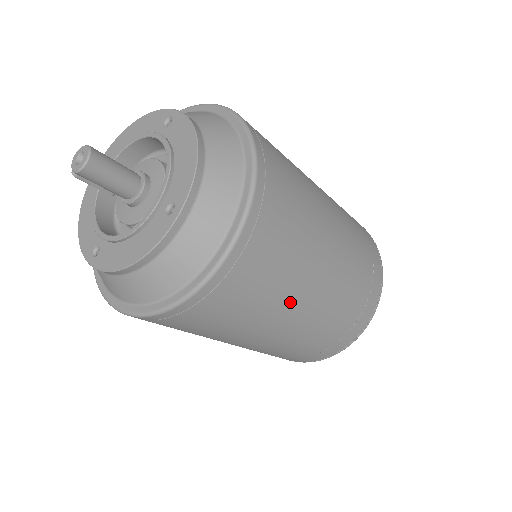
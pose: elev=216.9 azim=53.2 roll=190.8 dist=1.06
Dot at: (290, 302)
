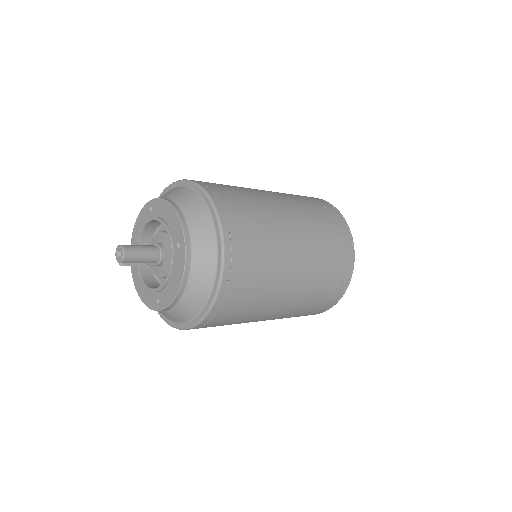
Dot at: (284, 258)
